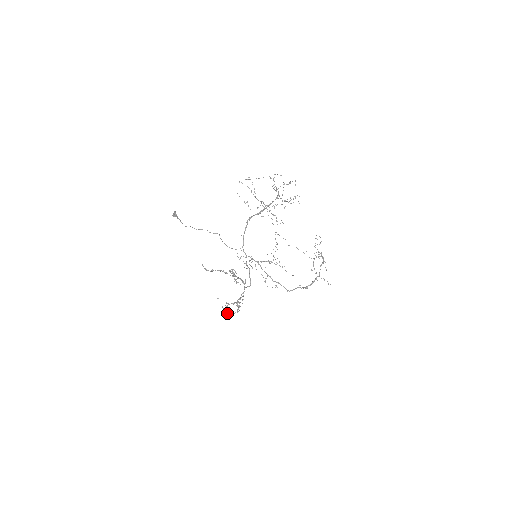
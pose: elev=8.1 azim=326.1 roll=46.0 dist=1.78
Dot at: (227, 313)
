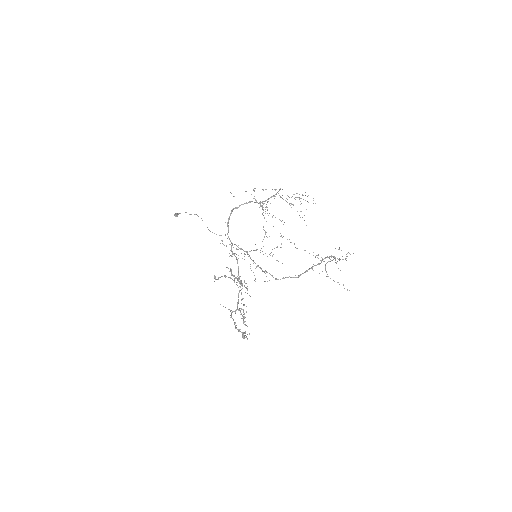
Dot at: (235, 327)
